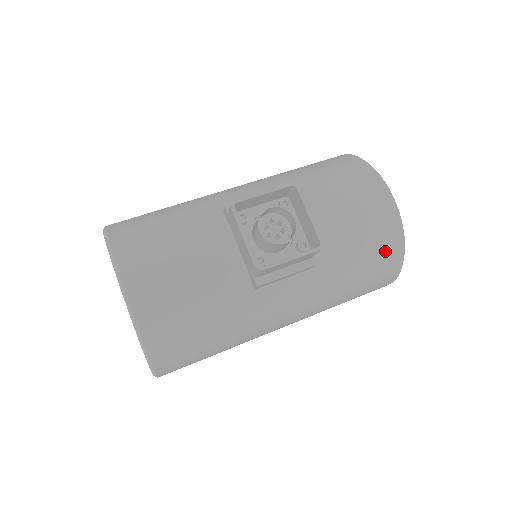
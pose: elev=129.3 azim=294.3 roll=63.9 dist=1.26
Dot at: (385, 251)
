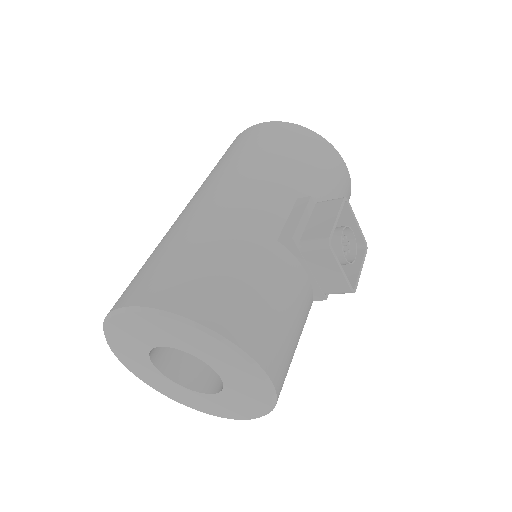
Dot at: occluded
